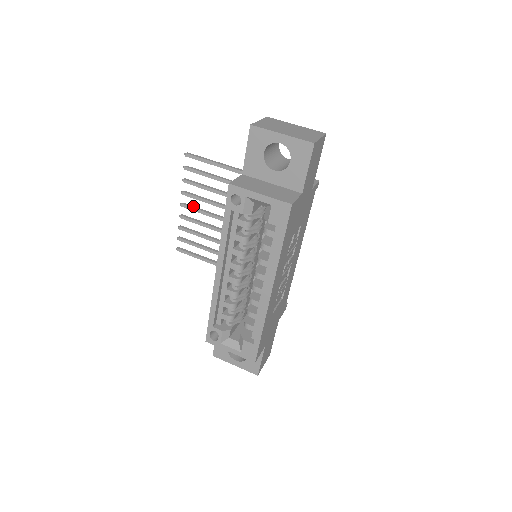
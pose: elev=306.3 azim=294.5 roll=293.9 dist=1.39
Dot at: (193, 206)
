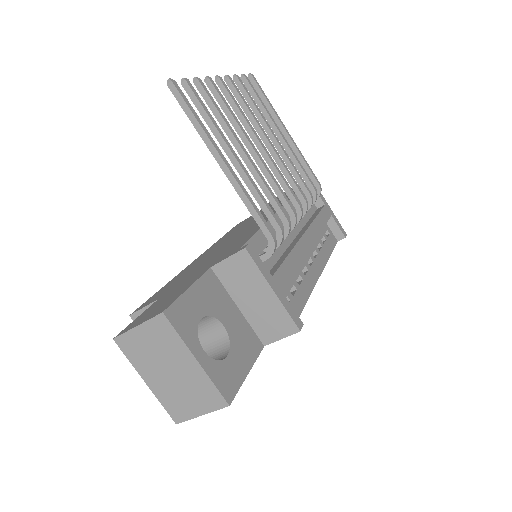
Dot at: (230, 96)
